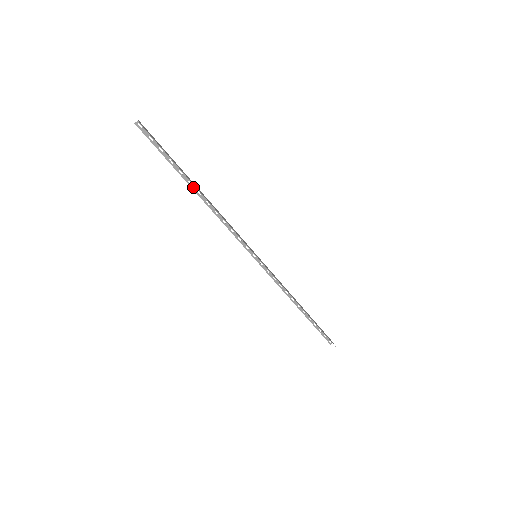
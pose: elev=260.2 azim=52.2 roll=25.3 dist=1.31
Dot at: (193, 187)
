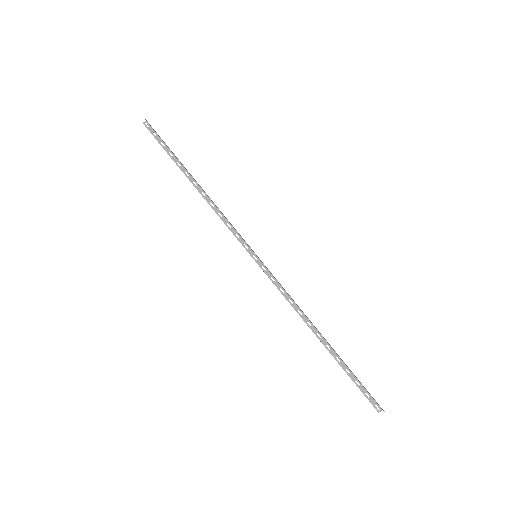
Dot at: (190, 178)
